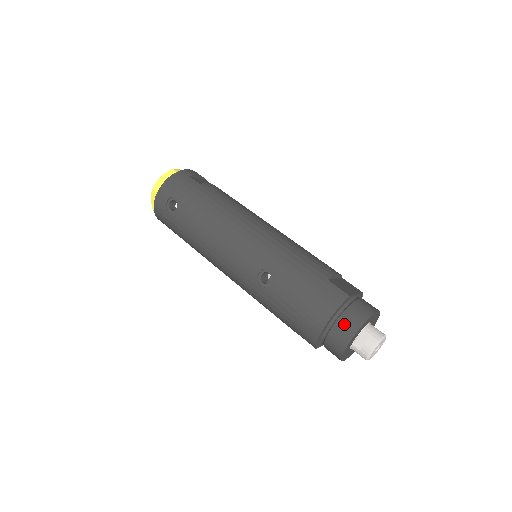
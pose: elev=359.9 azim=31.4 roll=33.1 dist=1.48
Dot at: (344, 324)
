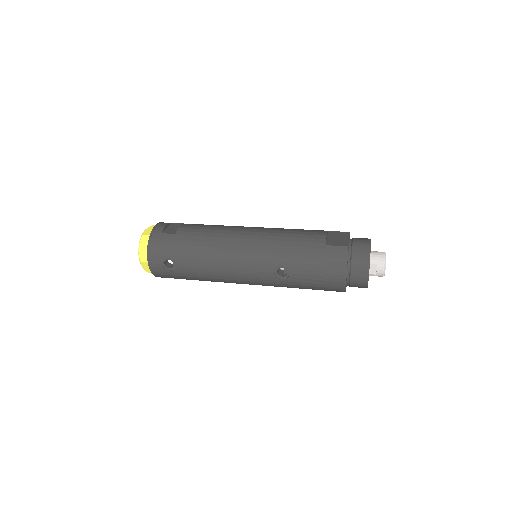
Dot at: (357, 268)
